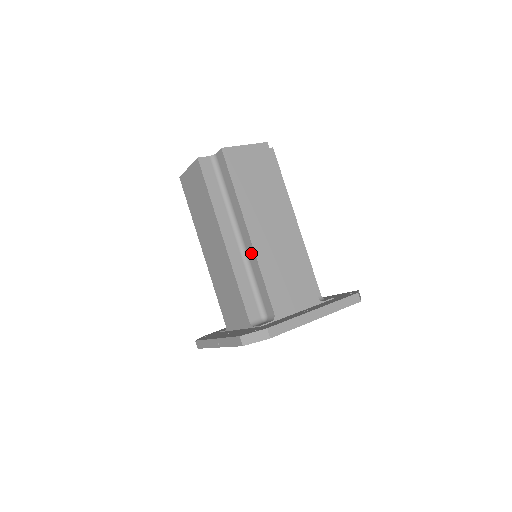
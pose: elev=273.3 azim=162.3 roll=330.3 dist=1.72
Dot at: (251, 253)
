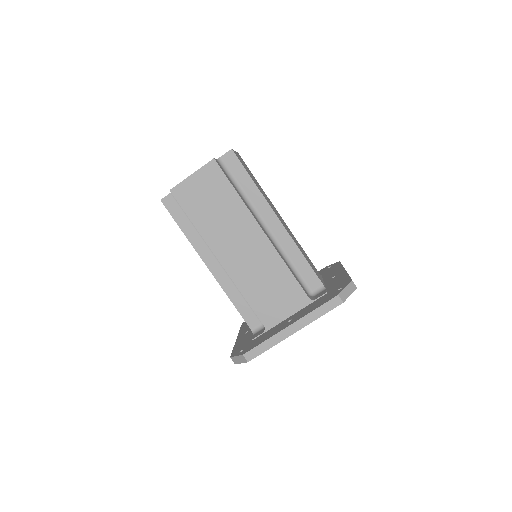
Dot at: occluded
